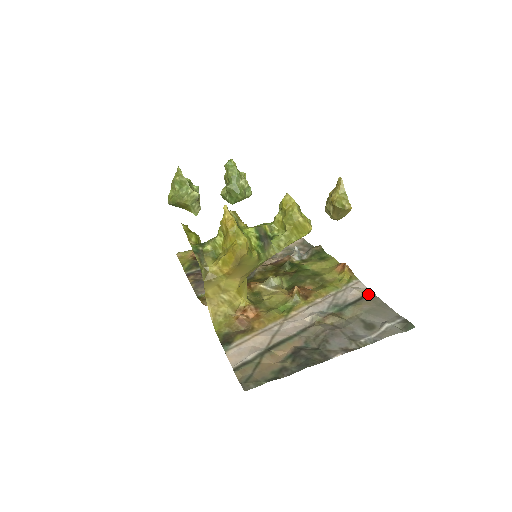
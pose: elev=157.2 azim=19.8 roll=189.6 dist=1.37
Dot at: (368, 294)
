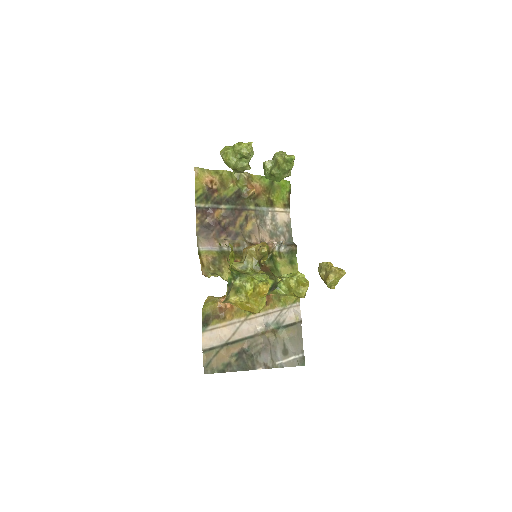
Dot at: (298, 323)
